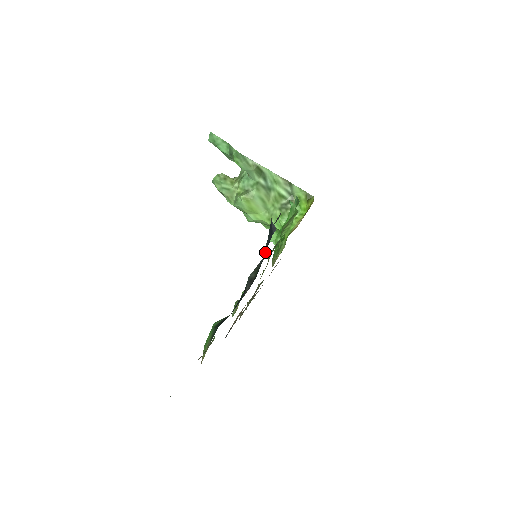
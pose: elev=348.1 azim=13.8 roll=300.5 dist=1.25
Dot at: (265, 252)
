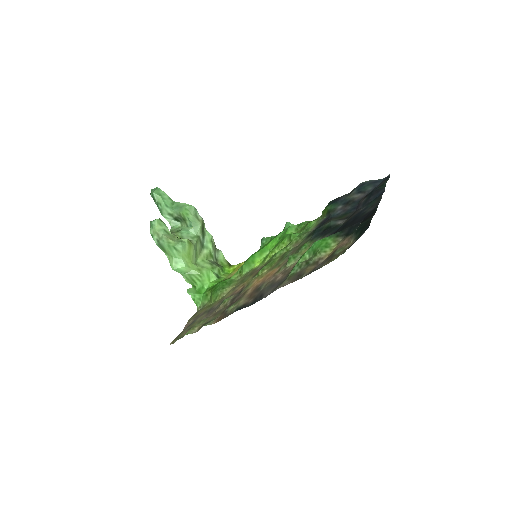
Dot at: occluded
